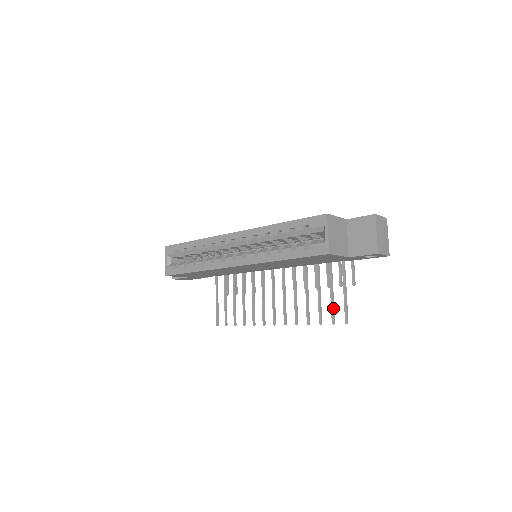
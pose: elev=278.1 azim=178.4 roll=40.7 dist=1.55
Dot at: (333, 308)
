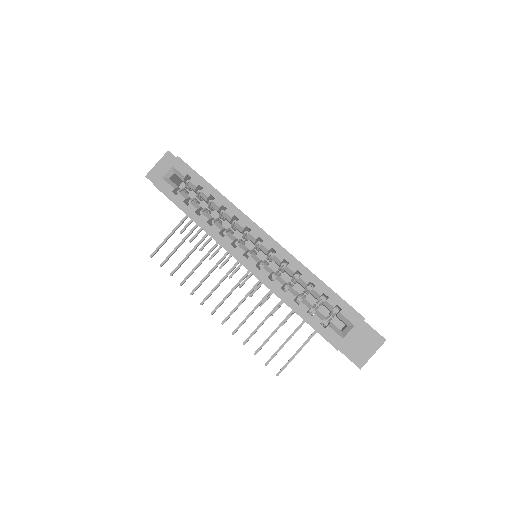
Dot at: occluded
